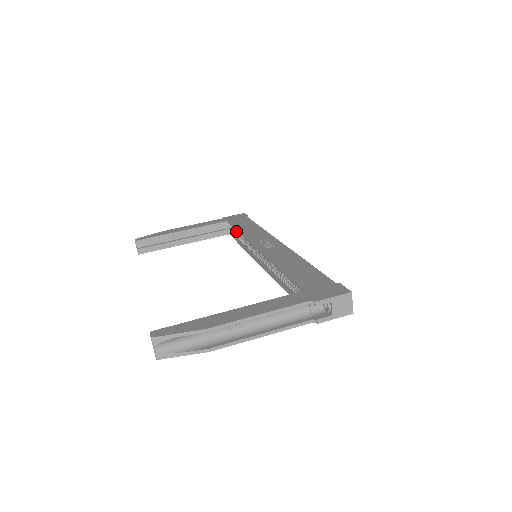
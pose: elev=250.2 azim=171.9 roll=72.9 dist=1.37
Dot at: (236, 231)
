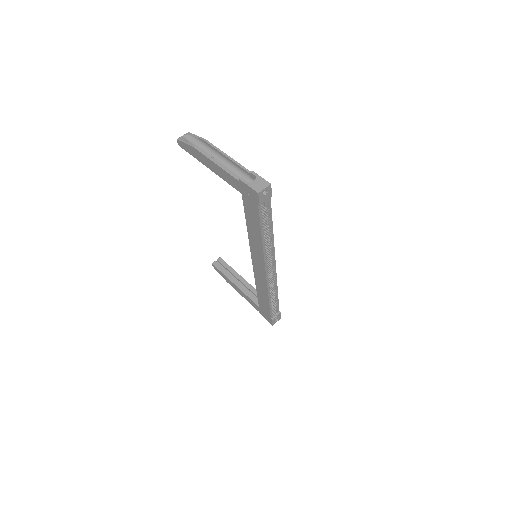
Dot at: occluded
